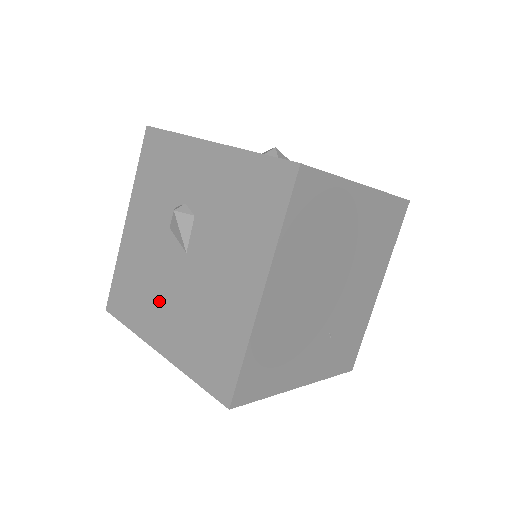
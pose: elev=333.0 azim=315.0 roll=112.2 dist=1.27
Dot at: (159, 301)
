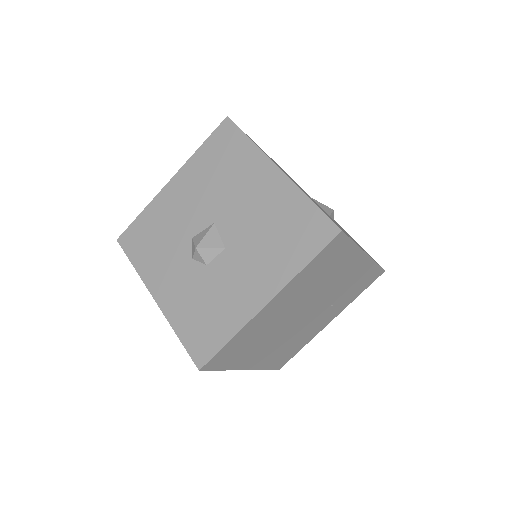
Dot at: occluded
